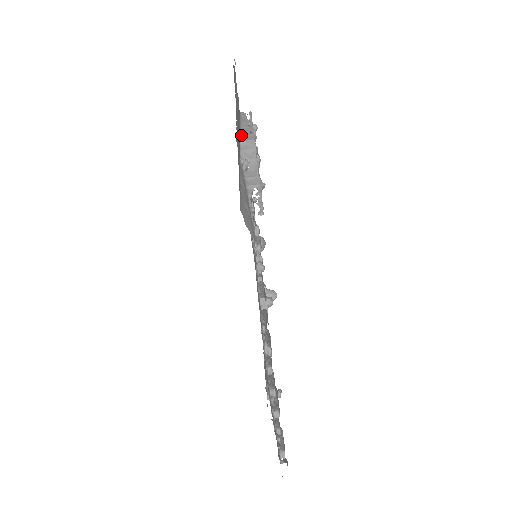
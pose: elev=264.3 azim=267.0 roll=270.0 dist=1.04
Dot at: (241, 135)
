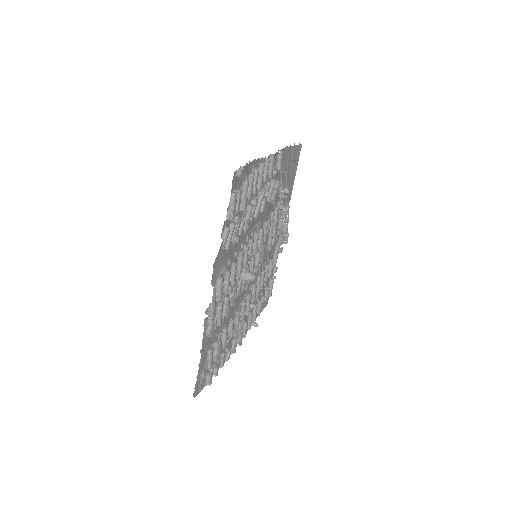
Dot at: occluded
